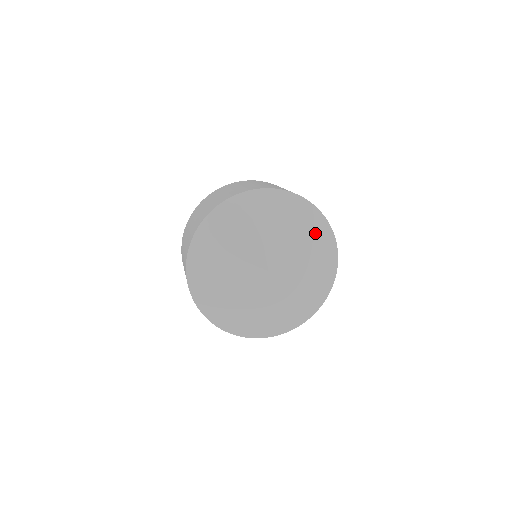
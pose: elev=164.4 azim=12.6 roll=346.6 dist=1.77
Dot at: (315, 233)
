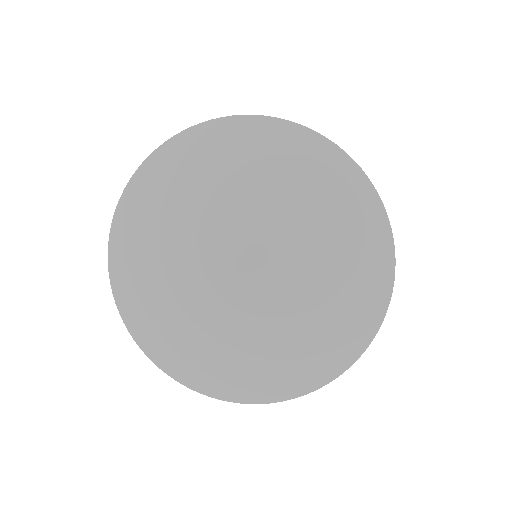
Dot at: (322, 181)
